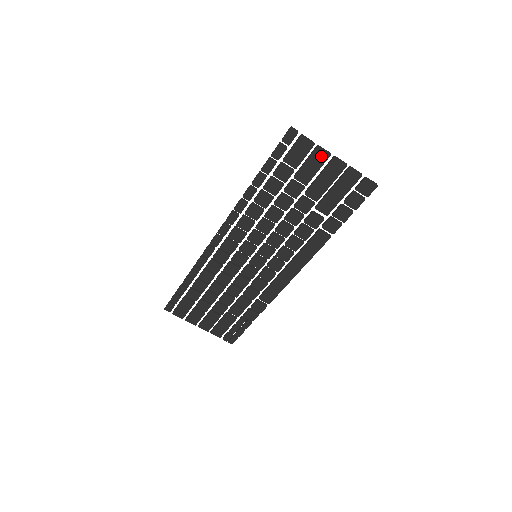
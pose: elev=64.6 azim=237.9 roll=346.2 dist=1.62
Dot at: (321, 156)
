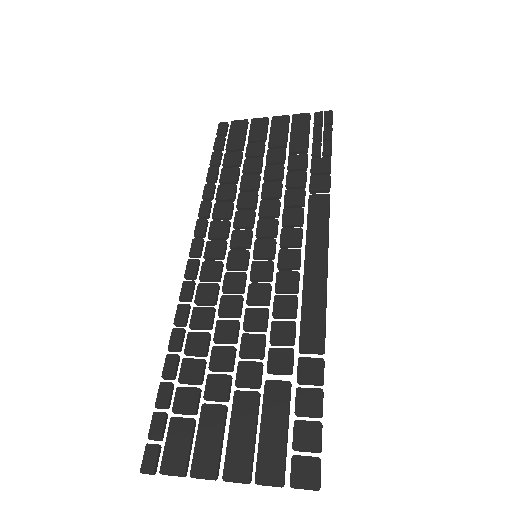
Dot at: (208, 467)
